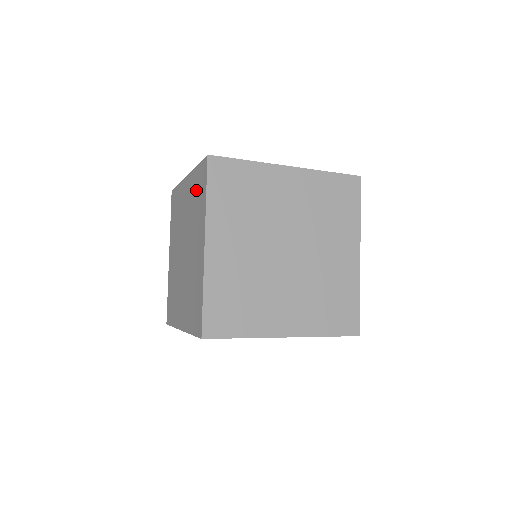
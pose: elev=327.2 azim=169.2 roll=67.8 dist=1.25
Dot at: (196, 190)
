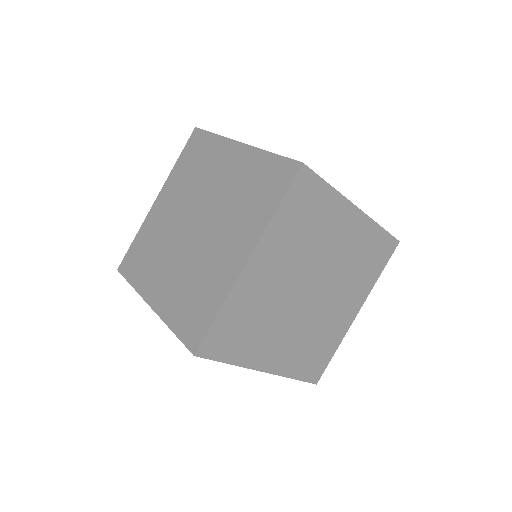
Dot at: (257, 180)
